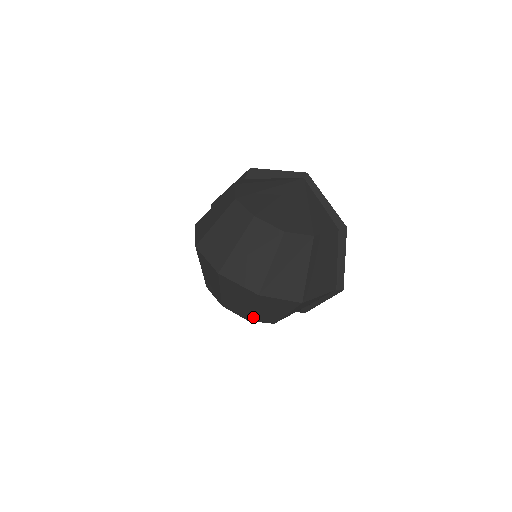
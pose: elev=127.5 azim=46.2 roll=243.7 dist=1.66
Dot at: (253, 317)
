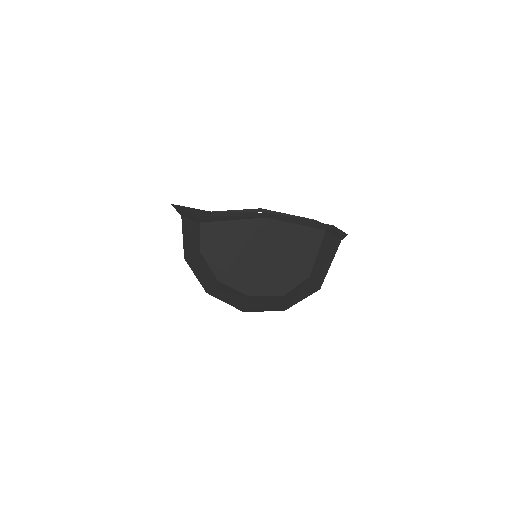
Dot at: occluded
